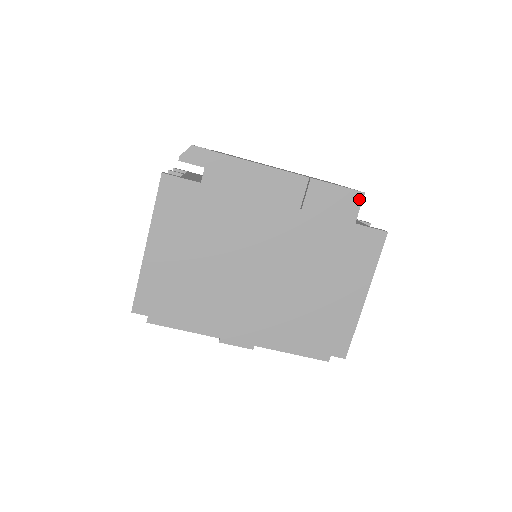
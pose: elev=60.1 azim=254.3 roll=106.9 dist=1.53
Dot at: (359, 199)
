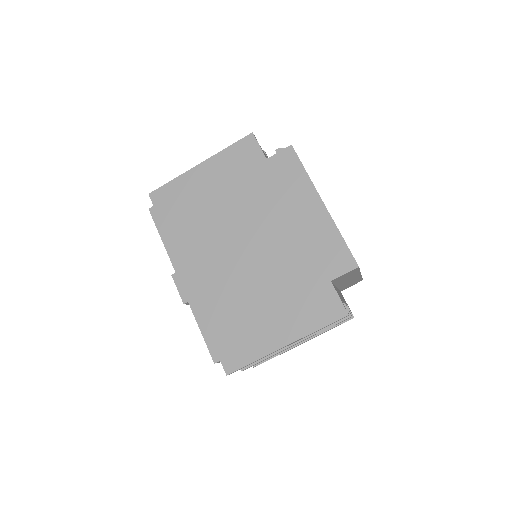
Dot at: (351, 267)
